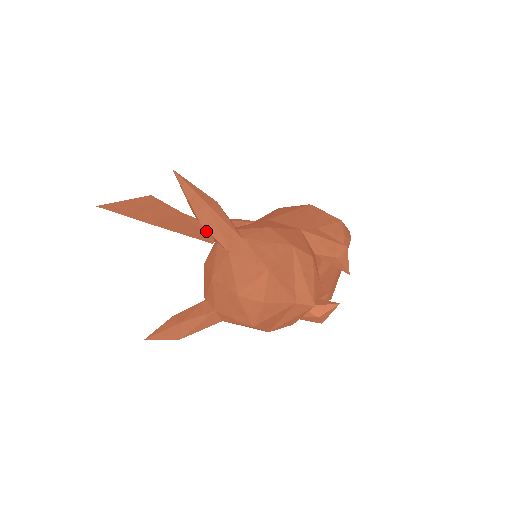
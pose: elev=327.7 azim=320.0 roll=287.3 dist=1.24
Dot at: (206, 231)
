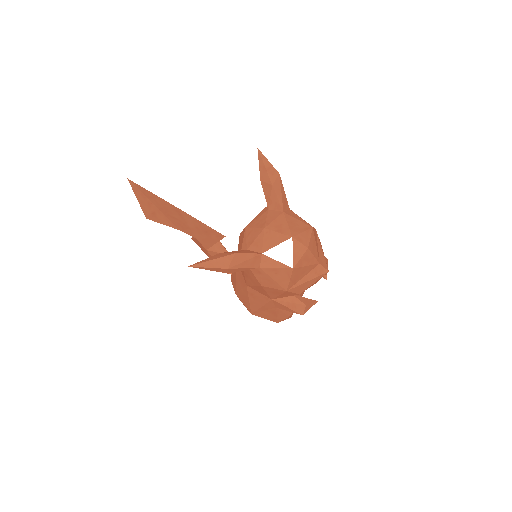
Dot at: occluded
